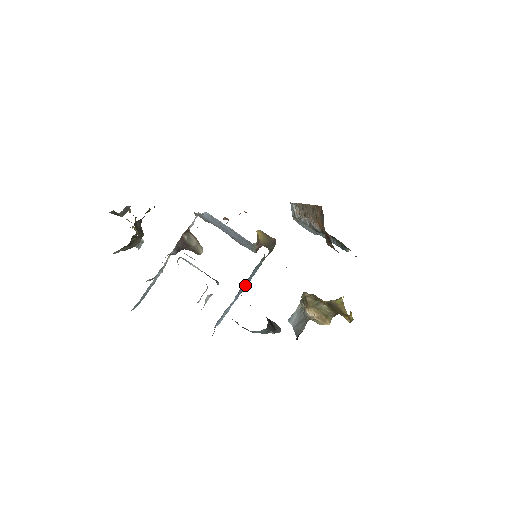
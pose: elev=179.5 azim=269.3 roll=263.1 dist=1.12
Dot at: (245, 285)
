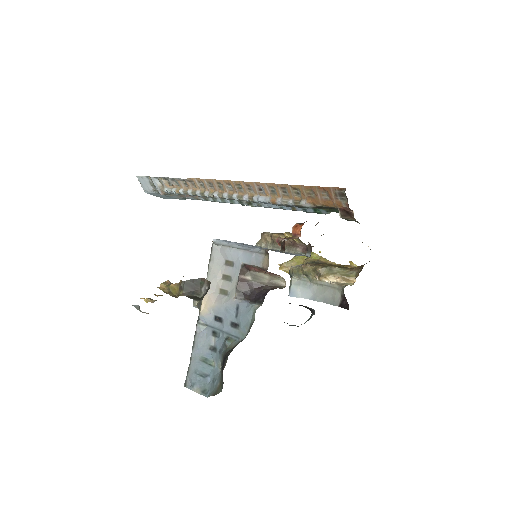
Dot at: occluded
